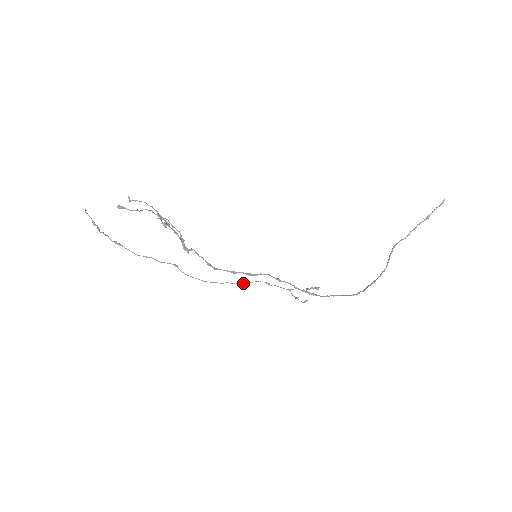
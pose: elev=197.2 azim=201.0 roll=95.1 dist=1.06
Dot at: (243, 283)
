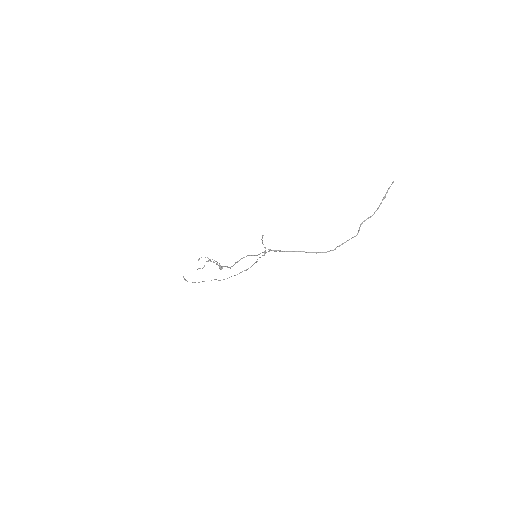
Dot at: occluded
